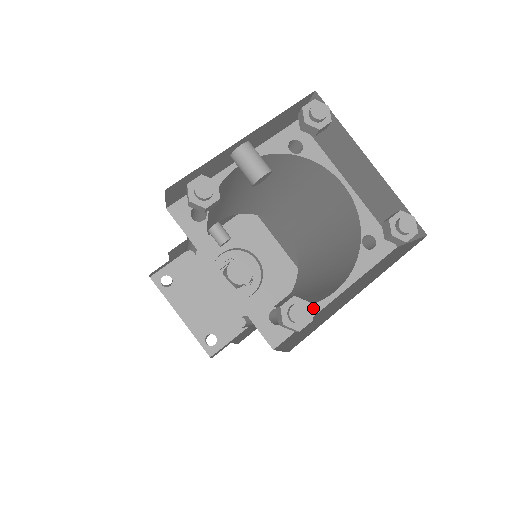
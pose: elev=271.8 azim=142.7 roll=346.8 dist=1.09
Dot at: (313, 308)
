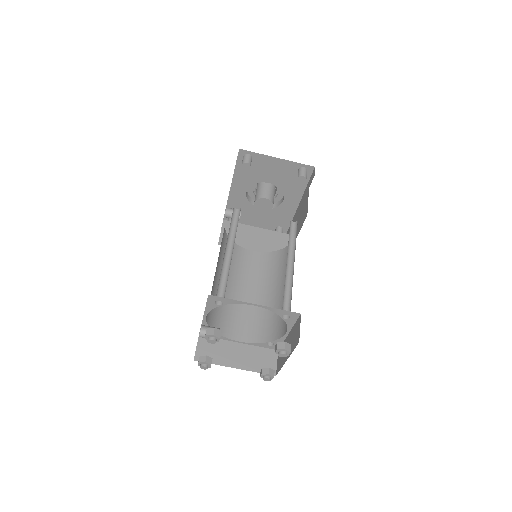
Dot at: (282, 339)
